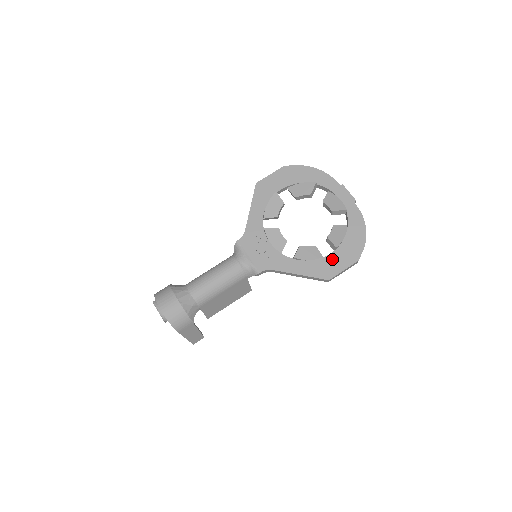
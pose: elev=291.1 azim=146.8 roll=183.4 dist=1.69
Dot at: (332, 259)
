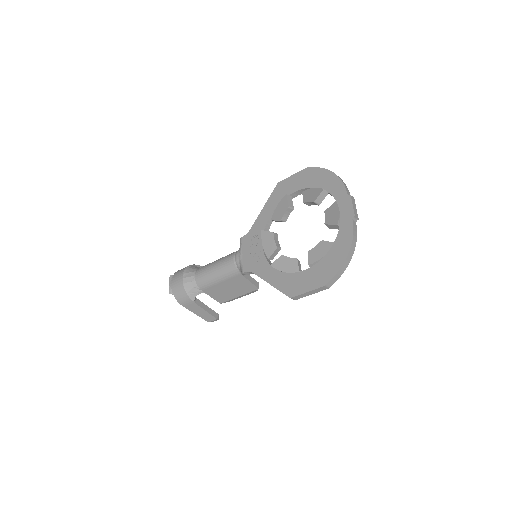
Dot at: (303, 277)
